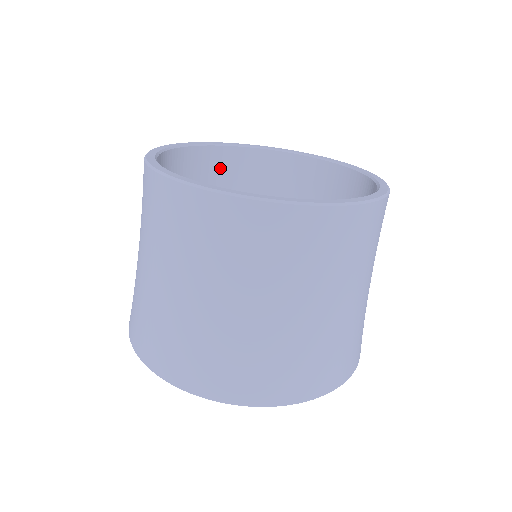
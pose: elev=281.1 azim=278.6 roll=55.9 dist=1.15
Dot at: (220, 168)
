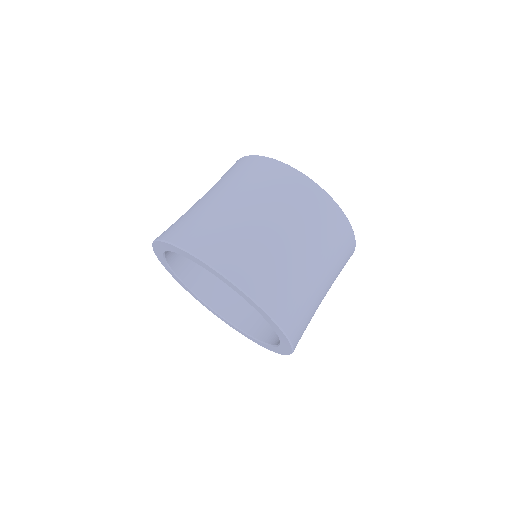
Dot at: occluded
